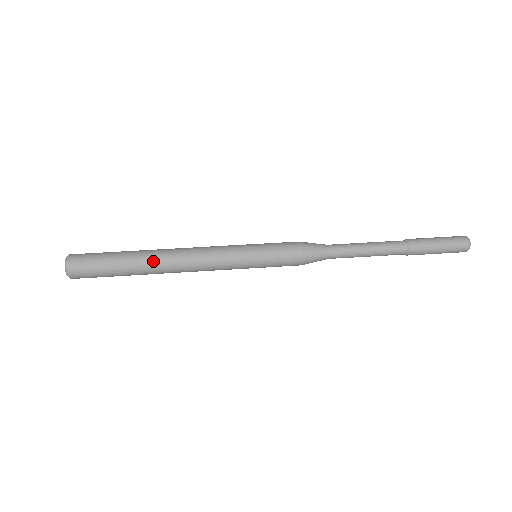
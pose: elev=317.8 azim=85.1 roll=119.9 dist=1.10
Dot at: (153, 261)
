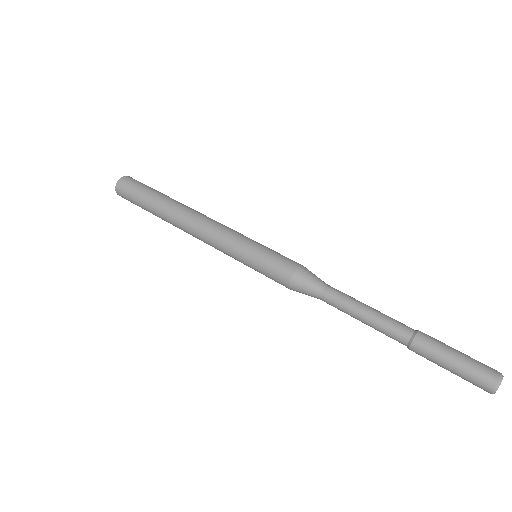
Dot at: (170, 216)
